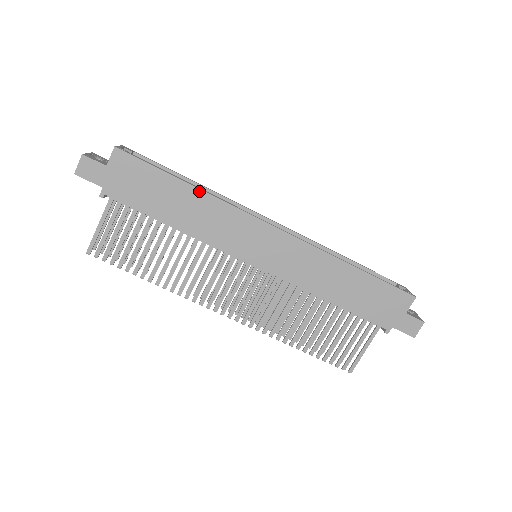
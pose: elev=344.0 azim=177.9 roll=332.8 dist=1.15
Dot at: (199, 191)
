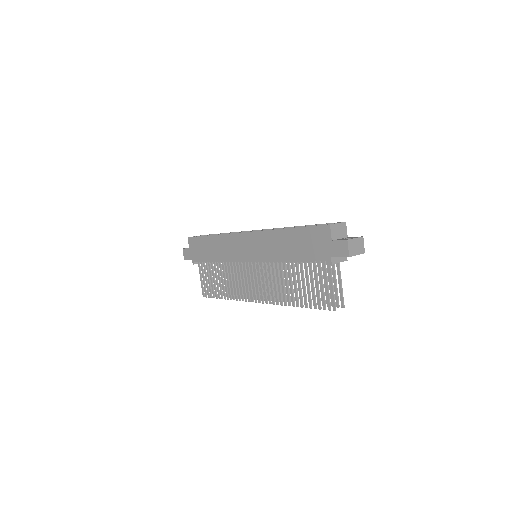
Dot at: (215, 236)
